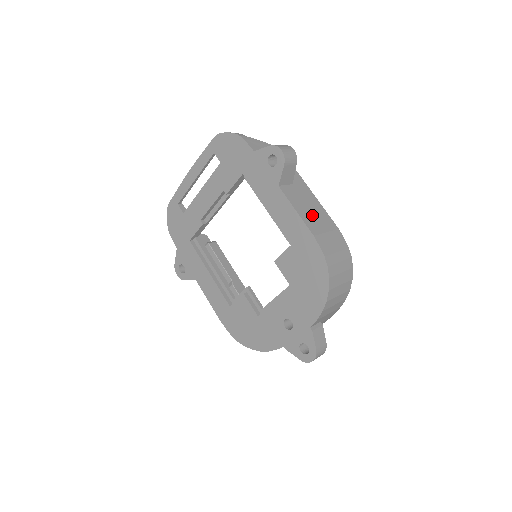
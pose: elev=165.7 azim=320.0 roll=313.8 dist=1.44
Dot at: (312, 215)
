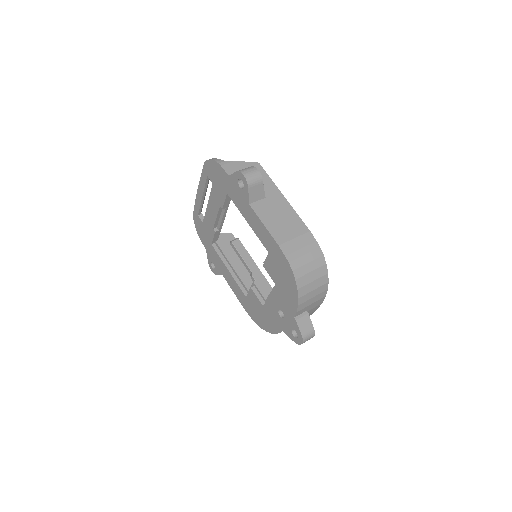
Dot at: (281, 224)
